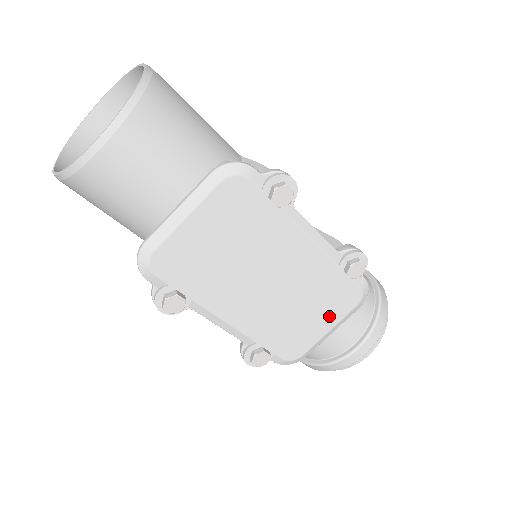
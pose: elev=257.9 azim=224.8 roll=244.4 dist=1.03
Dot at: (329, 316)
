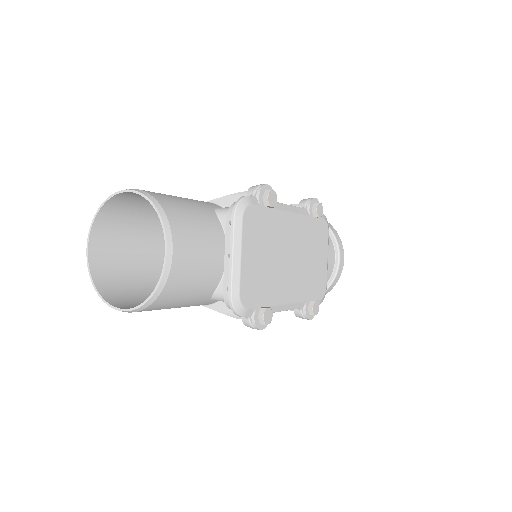
Dot at: (323, 251)
